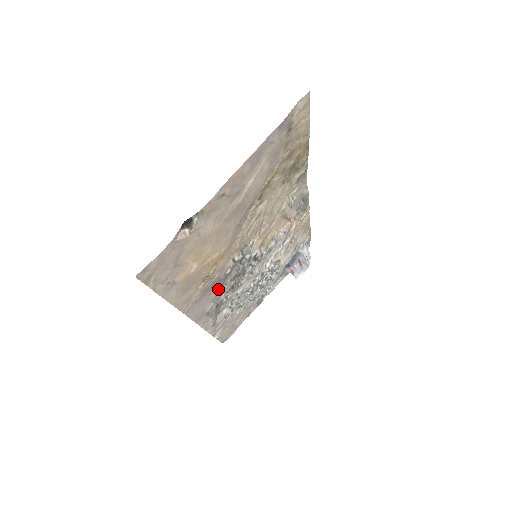
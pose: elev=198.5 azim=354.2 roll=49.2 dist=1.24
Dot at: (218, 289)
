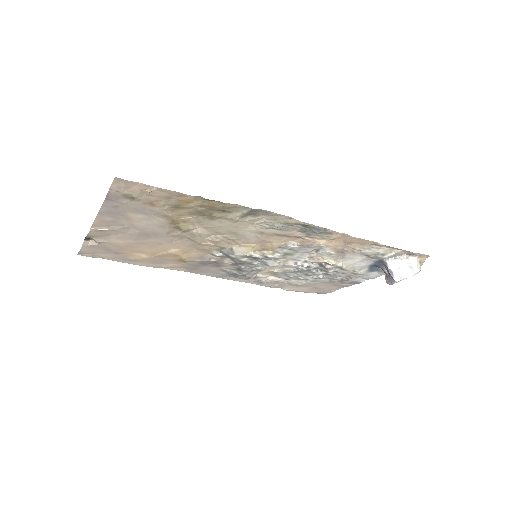
Dot at: (217, 267)
